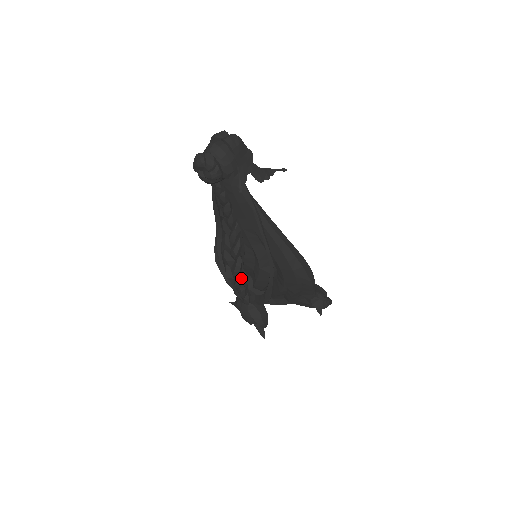
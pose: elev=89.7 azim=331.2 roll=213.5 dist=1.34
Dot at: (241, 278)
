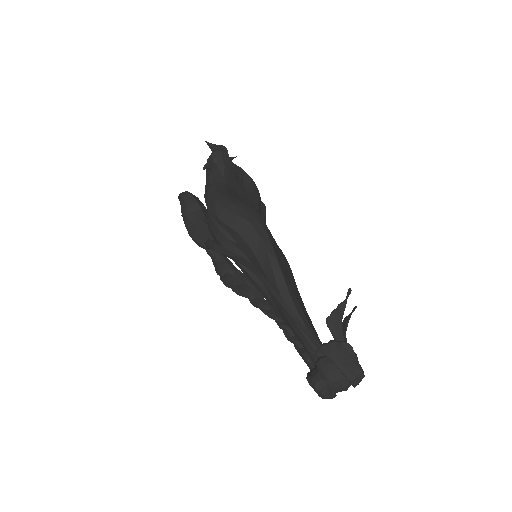
Dot at: occluded
